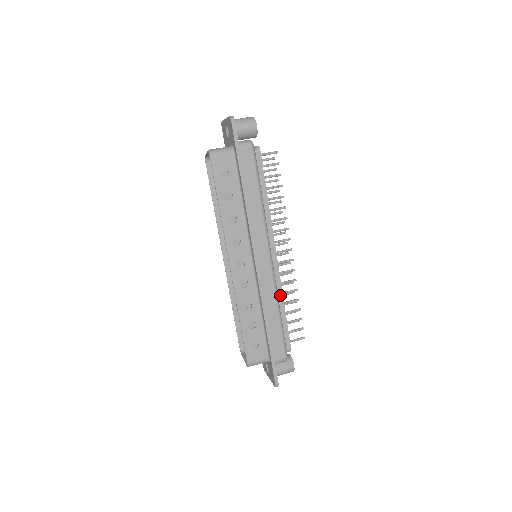
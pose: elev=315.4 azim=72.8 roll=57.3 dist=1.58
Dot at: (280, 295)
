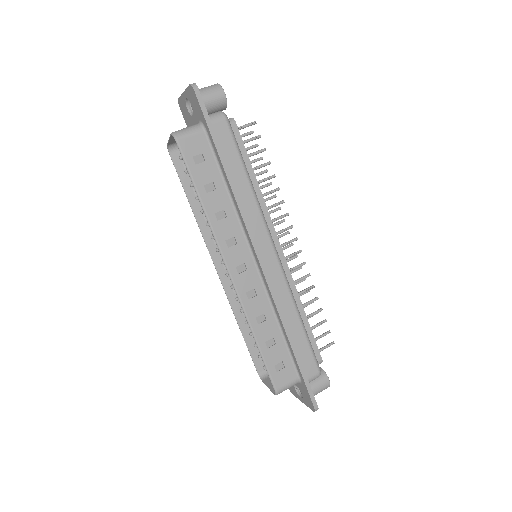
Dot at: (296, 297)
